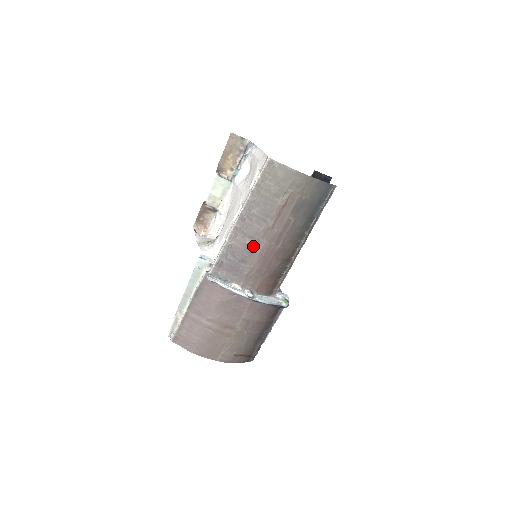
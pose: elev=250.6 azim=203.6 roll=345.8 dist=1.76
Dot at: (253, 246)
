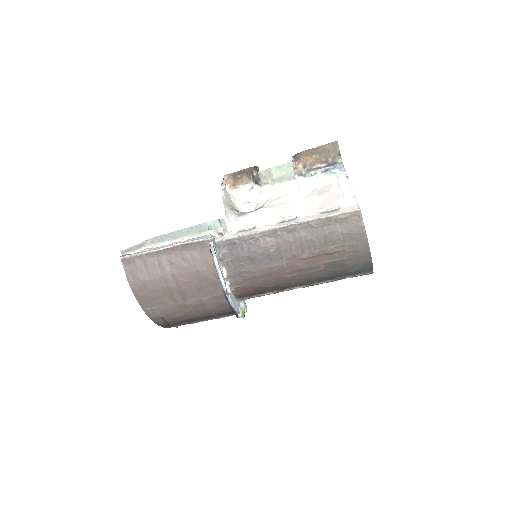
Dot at: (272, 257)
